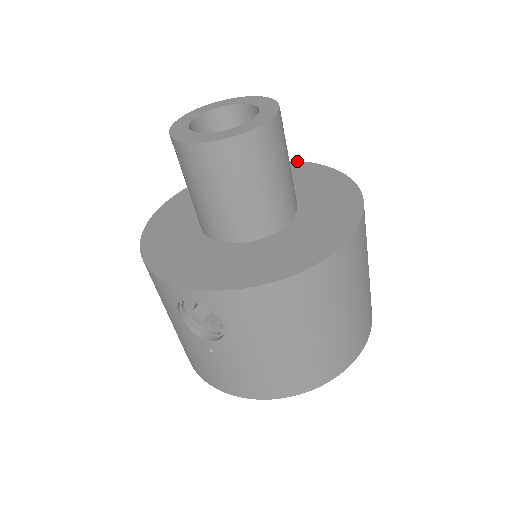
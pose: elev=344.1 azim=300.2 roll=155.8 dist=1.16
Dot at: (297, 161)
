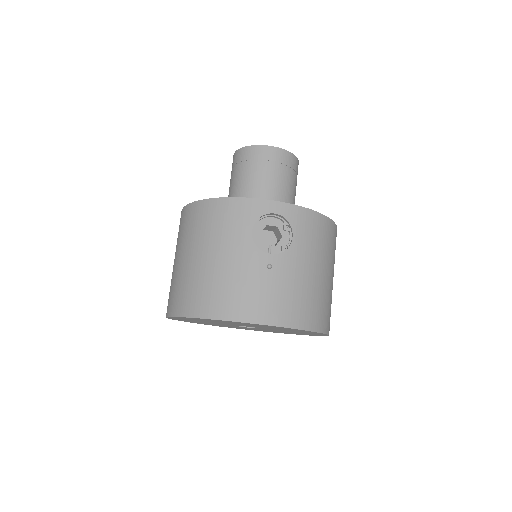
Dot at: occluded
